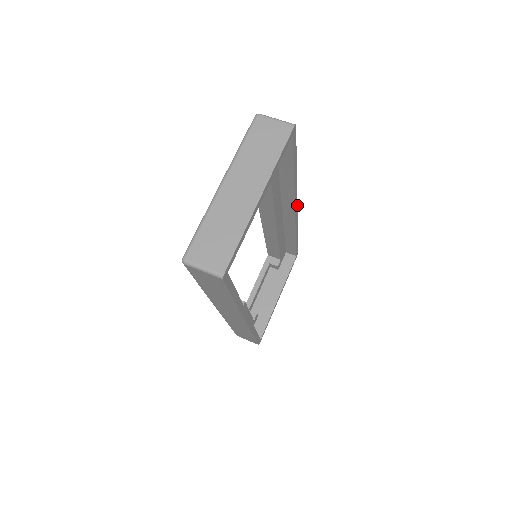
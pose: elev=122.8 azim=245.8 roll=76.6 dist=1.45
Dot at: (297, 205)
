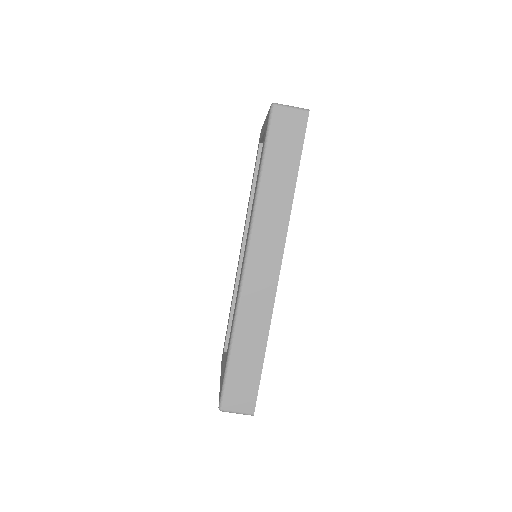
Dot at: occluded
